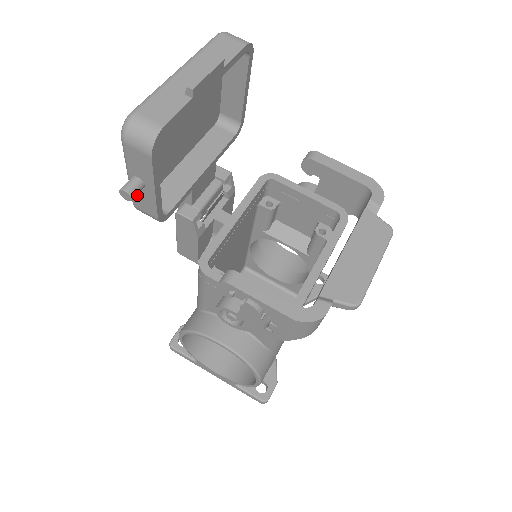
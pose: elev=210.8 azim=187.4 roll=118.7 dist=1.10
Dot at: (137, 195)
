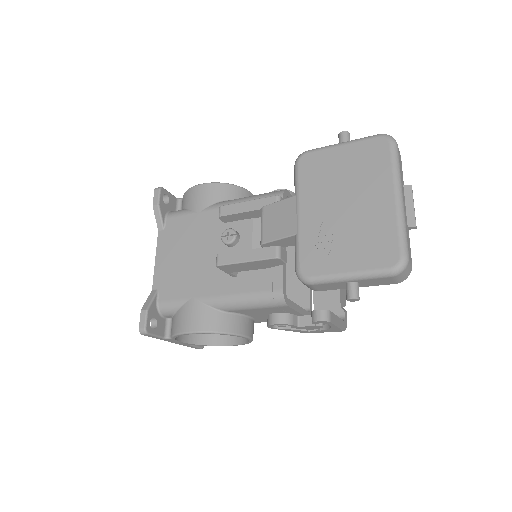
Dot at: (332, 284)
